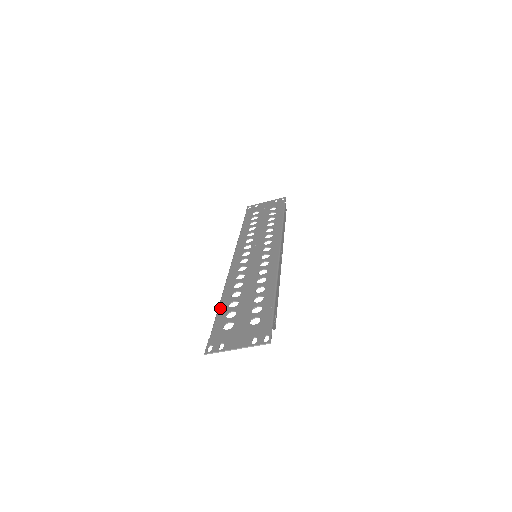
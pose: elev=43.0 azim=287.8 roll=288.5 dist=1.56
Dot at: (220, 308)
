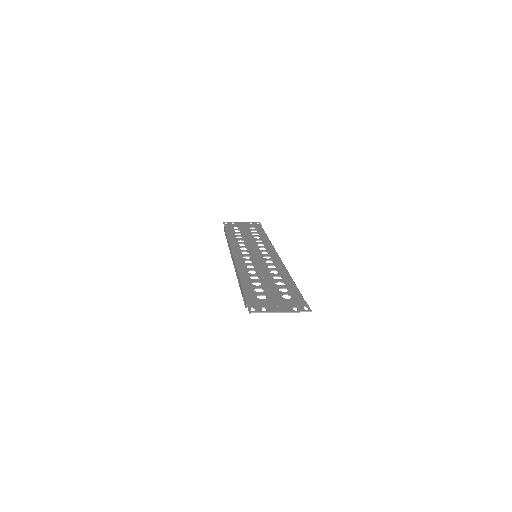
Dot at: (244, 284)
